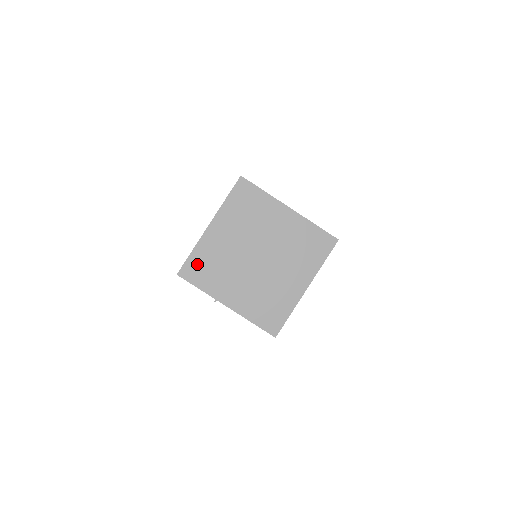
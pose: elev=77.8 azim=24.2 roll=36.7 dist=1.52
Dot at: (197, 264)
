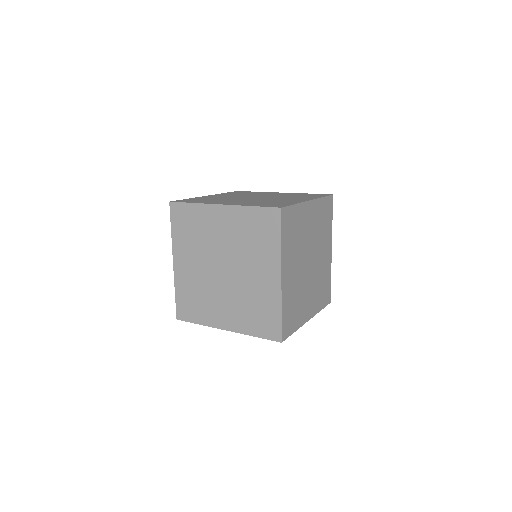
Dot at: (184, 302)
